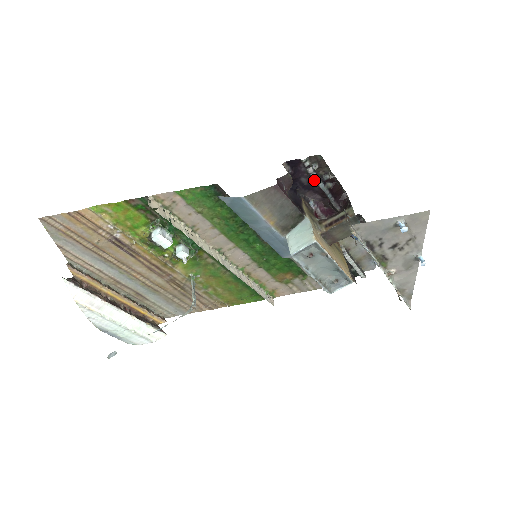
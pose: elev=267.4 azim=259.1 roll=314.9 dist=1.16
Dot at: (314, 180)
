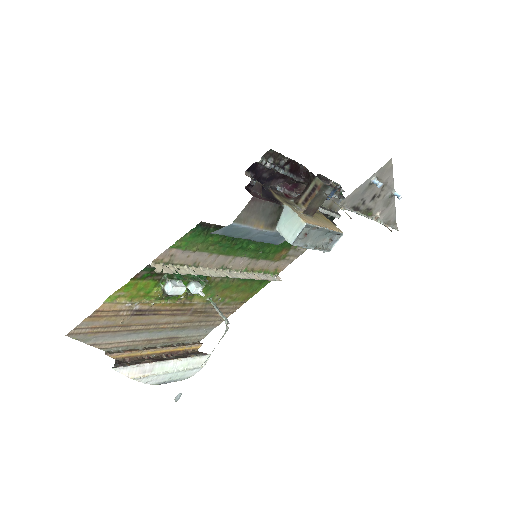
Dot at: (273, 170)
